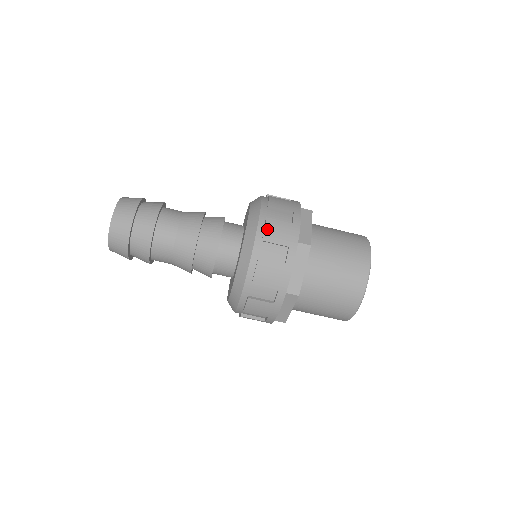
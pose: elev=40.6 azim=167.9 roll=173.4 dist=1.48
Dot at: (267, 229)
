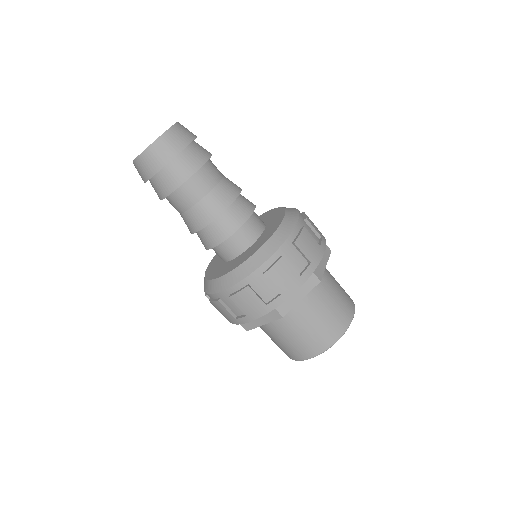
Dot at: (307, 216)
